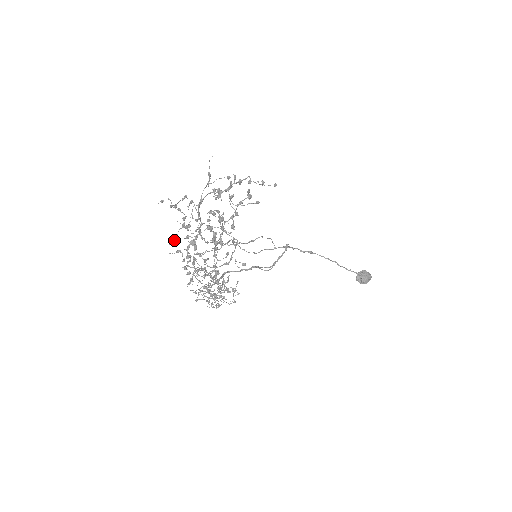
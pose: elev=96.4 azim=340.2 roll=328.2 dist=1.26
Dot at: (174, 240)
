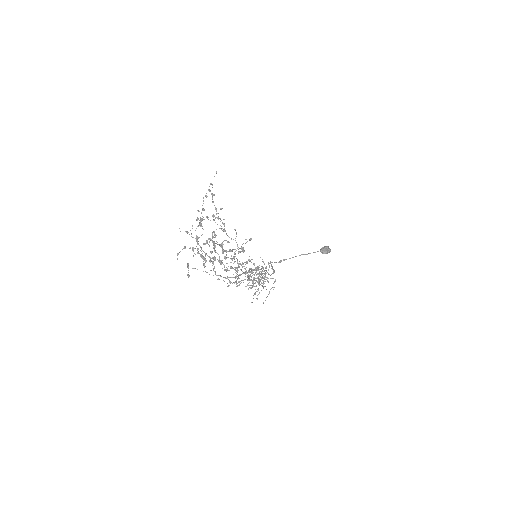
Dot at: (204, 259)
